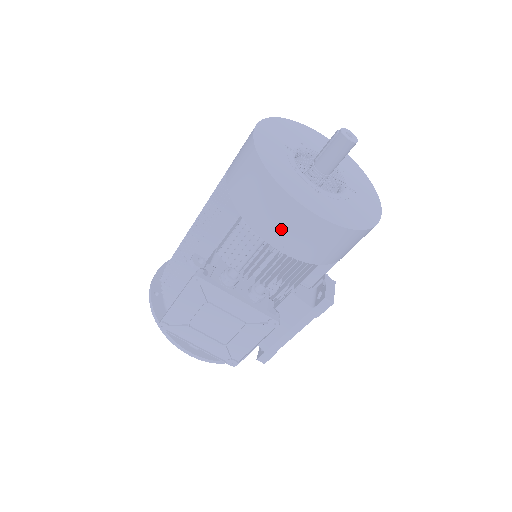
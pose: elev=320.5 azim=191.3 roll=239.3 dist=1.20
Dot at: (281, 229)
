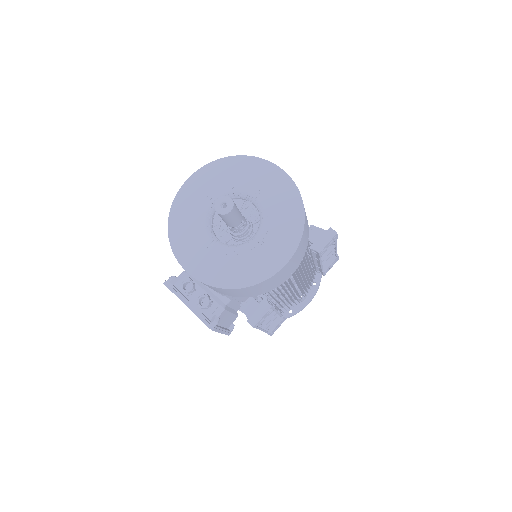
Dot at: occluded
